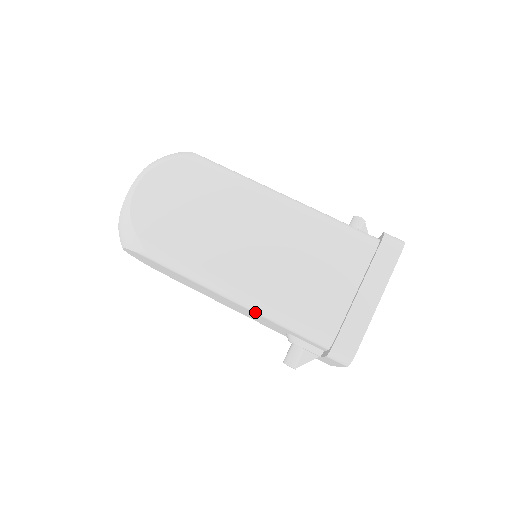
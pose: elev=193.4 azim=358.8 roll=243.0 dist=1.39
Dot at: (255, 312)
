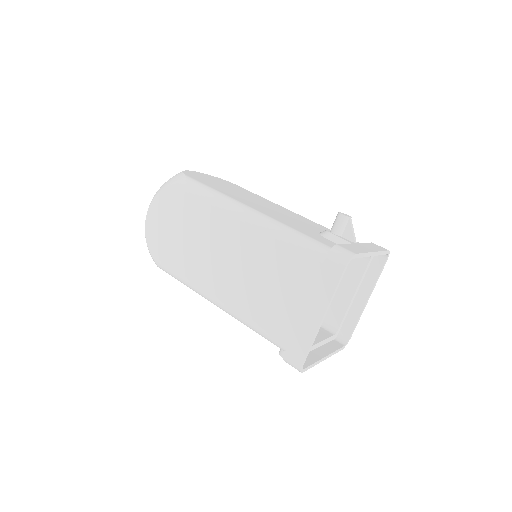
Dot at: (235, 318)
